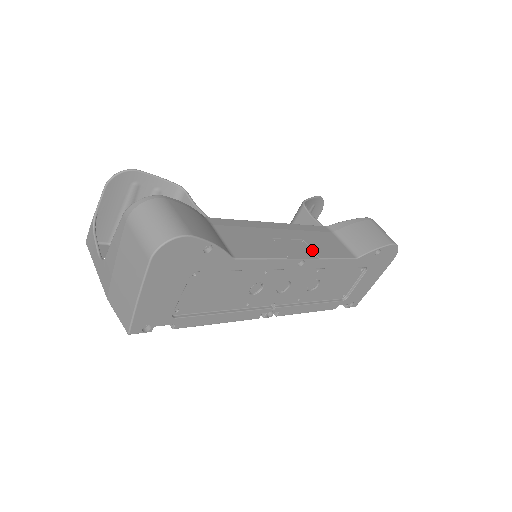
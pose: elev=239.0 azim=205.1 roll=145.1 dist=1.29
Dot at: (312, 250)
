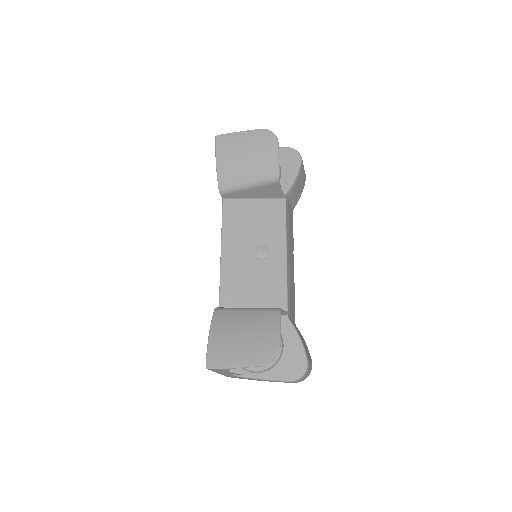
Dot at: occluded
